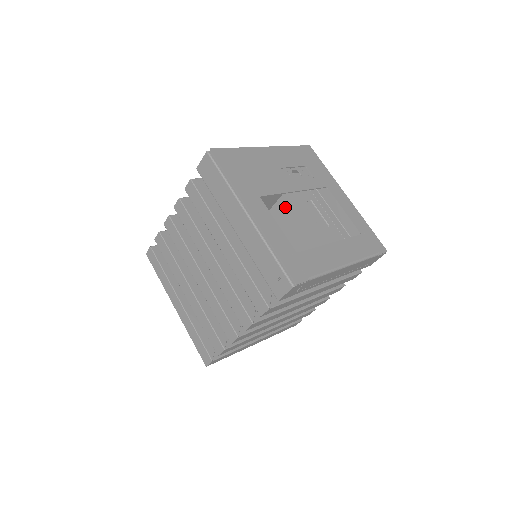
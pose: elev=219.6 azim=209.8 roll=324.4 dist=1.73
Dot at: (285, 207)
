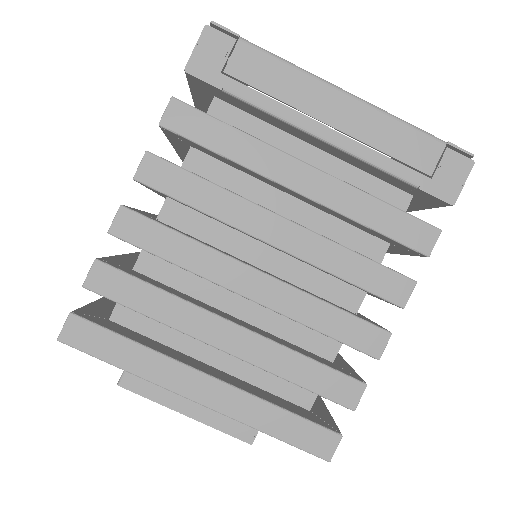
Dot at: occluded
